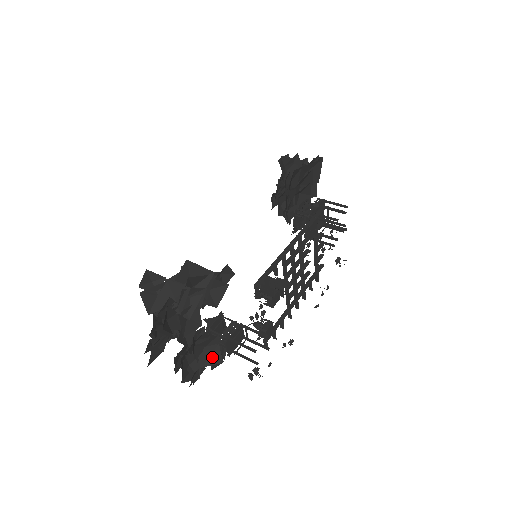
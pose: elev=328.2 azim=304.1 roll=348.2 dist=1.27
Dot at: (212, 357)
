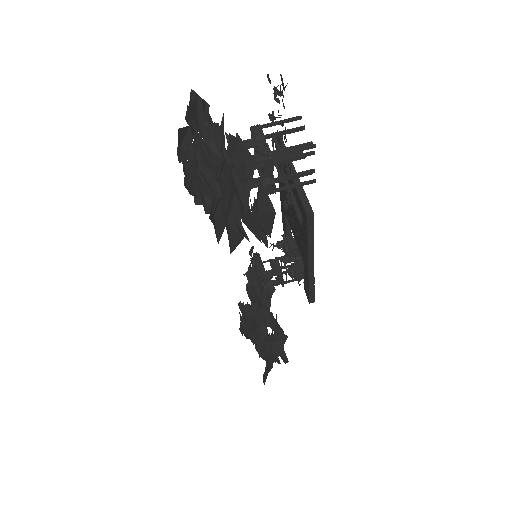
Dot at: occluded
